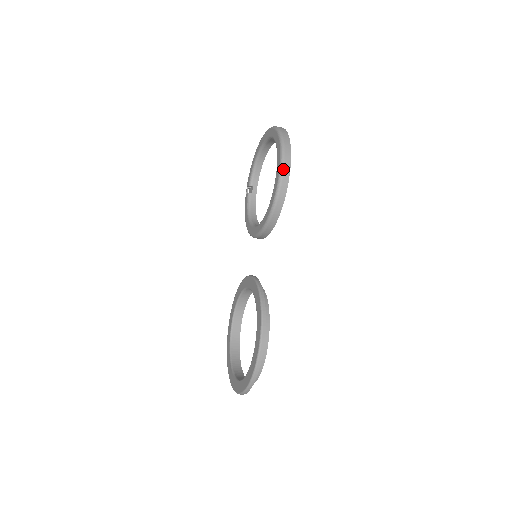
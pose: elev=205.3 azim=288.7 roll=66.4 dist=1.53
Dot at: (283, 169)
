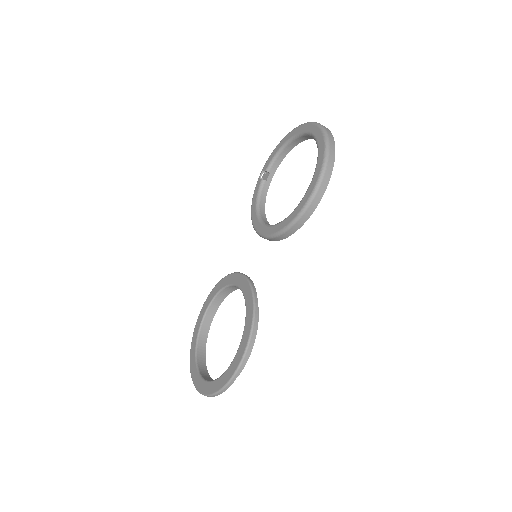
Dot at: (321, 183)
